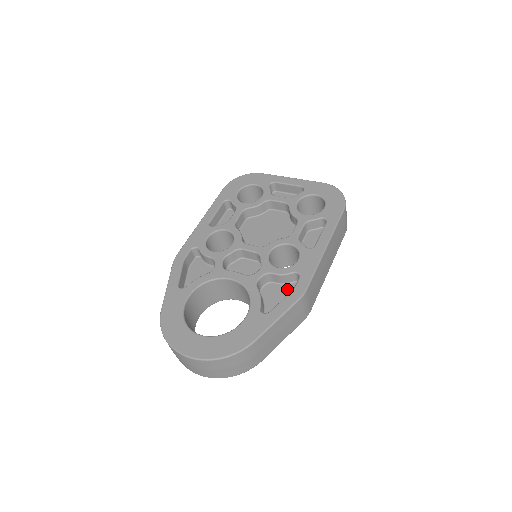
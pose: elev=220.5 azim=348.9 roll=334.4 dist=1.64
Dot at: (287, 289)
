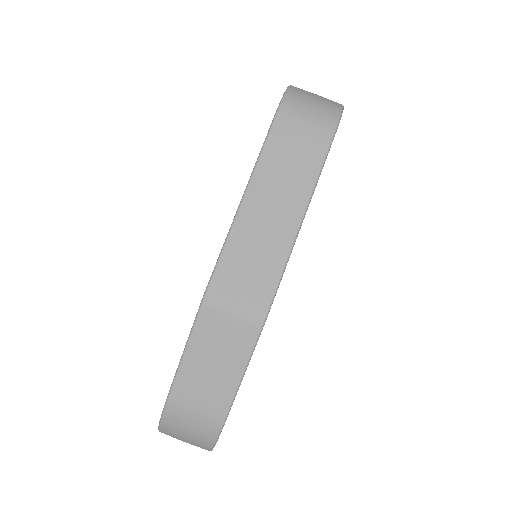
Dot at: occluded
